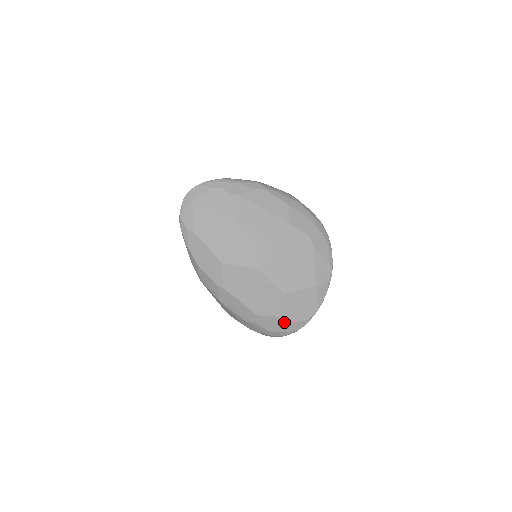
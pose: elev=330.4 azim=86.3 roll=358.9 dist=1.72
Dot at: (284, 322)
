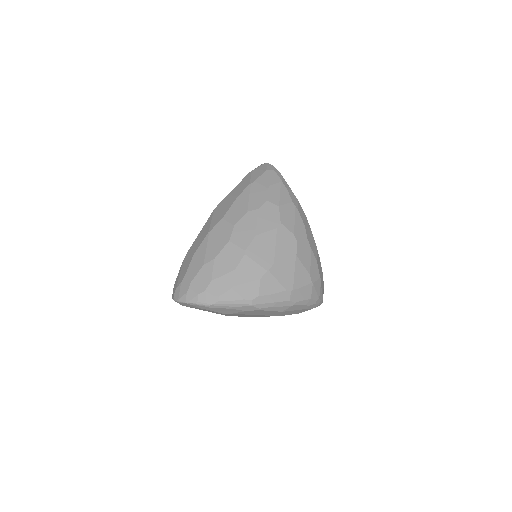
Dot at: occluded
